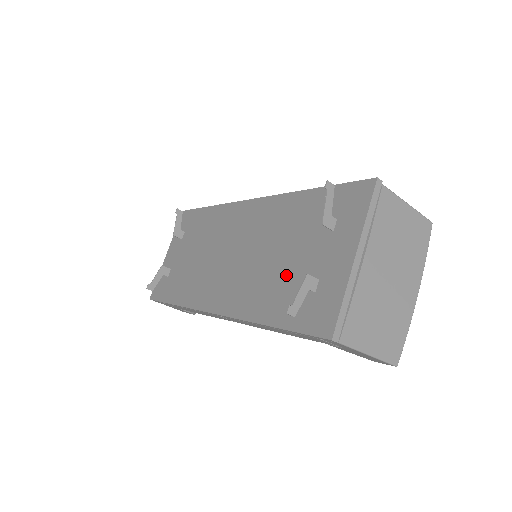
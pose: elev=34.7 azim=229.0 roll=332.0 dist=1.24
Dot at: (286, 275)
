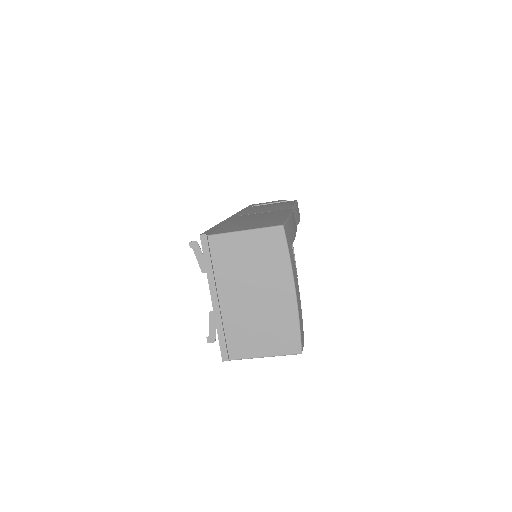
Dot at: occluded
